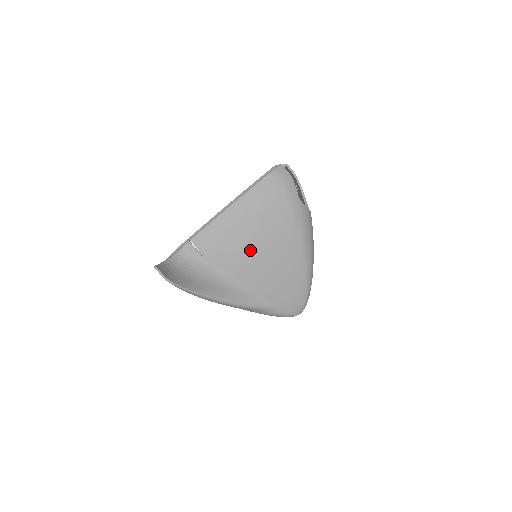
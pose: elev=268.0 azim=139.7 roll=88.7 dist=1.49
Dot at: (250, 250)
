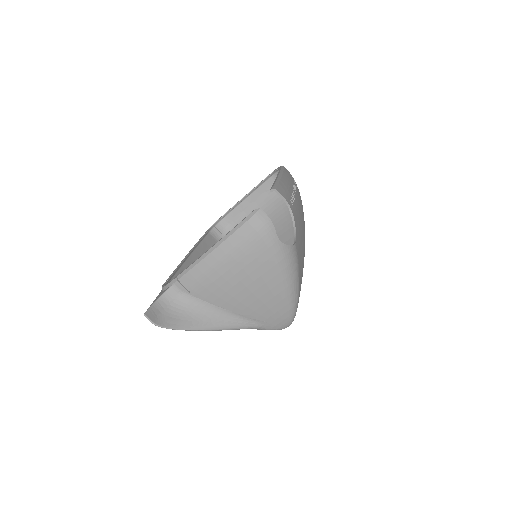
Dot at: (233, 288)
